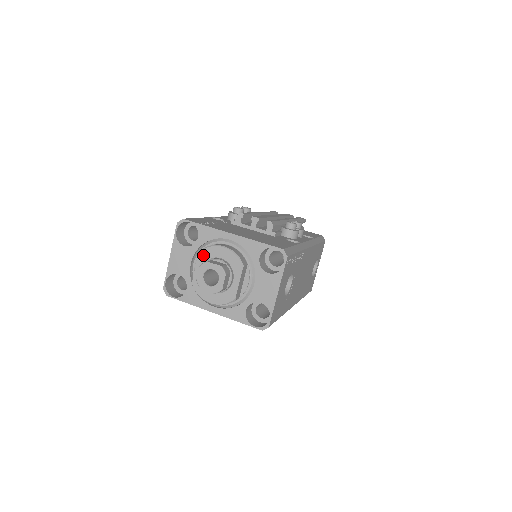
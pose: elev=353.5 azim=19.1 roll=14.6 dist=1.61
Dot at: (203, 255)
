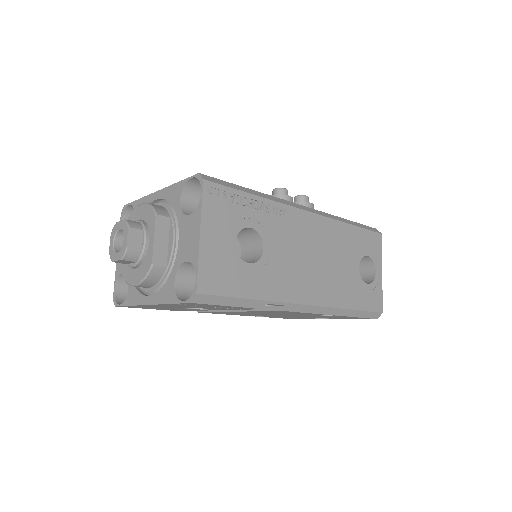
Dot at: occluded
